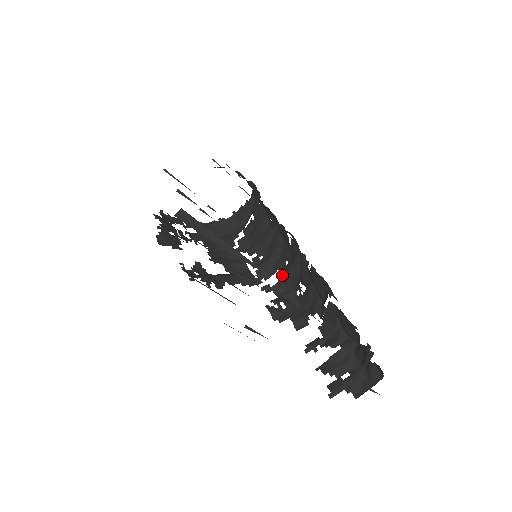
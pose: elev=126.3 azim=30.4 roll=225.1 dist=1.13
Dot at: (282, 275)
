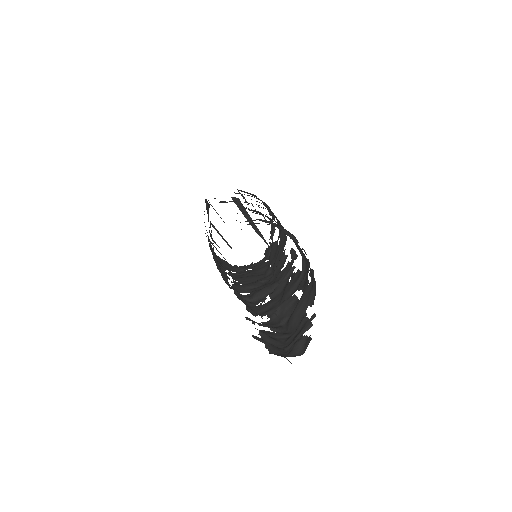
Dot at: (253, 292)
